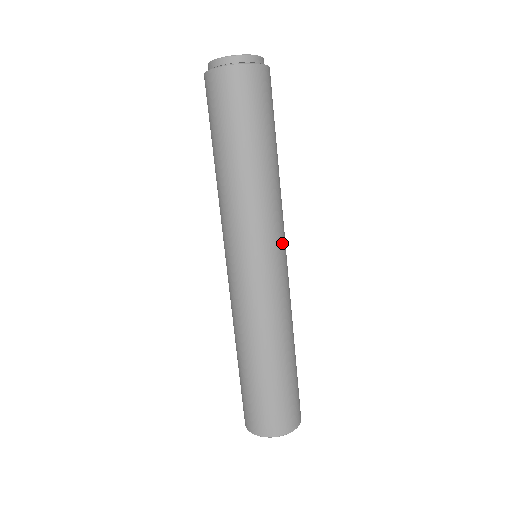
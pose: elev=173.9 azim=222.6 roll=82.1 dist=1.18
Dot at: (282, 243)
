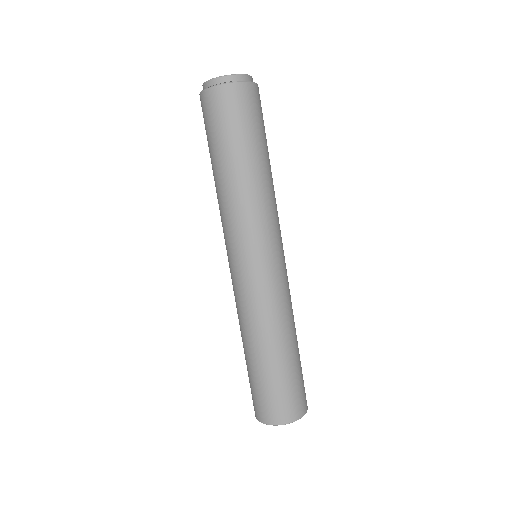
Dot at: (270, 245)
